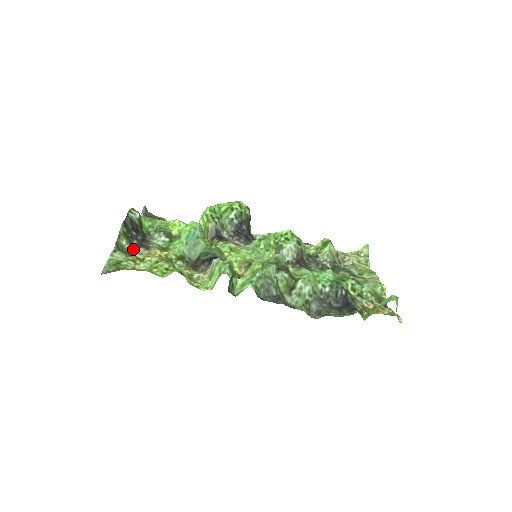
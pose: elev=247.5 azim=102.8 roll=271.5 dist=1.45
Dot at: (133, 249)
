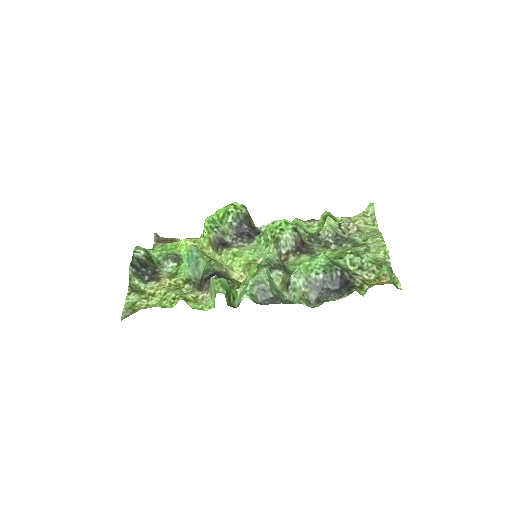
Dot at: (146, 285)
